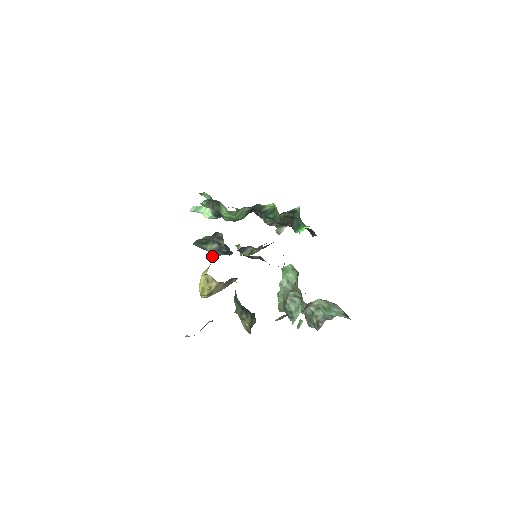
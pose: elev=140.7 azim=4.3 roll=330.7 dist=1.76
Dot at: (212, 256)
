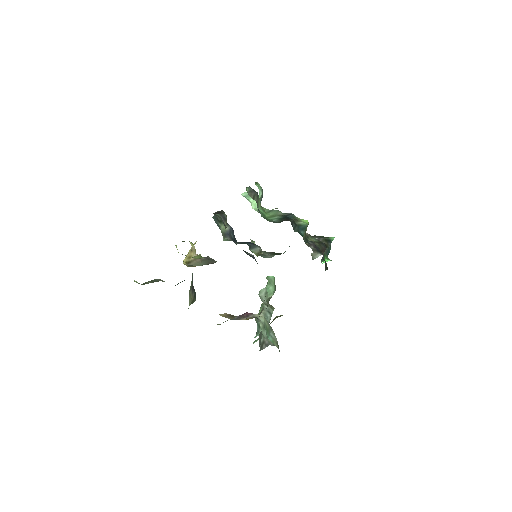
Dot at: (223, 237)
